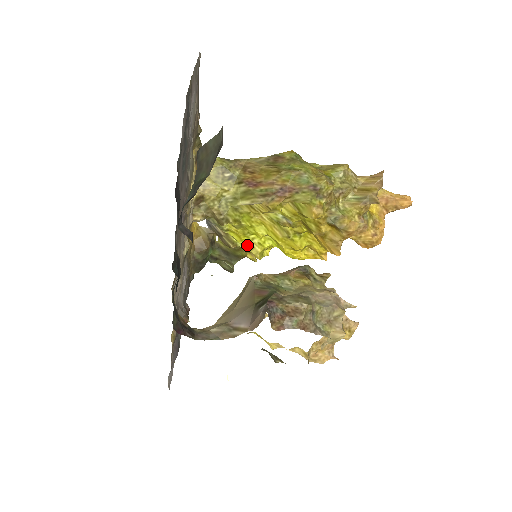
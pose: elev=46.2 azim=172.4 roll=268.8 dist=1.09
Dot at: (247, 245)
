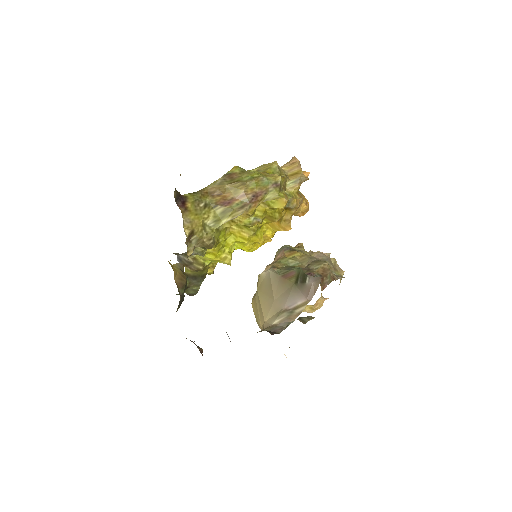
Dot at: (220, 259)
